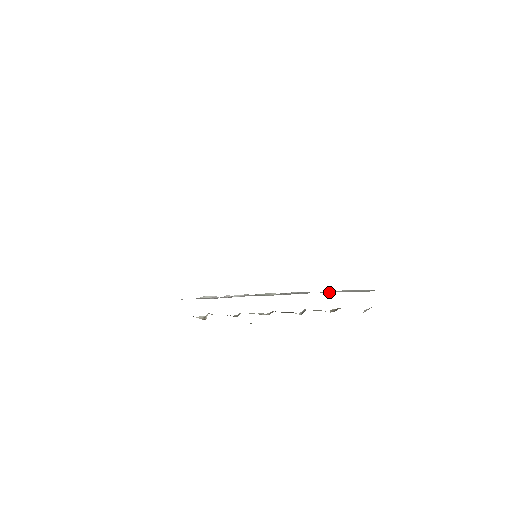
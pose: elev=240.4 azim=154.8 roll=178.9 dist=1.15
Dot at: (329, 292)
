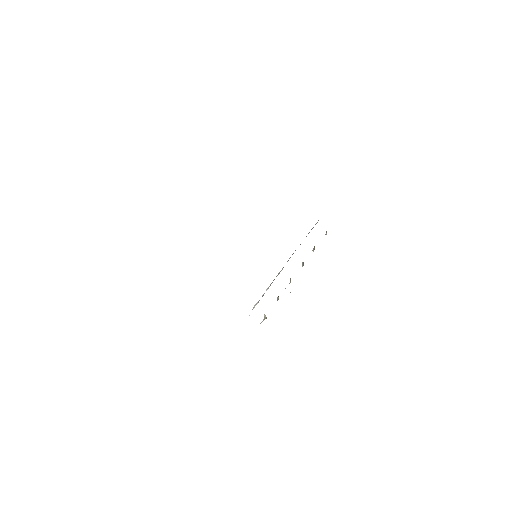
Dot at: occluded
